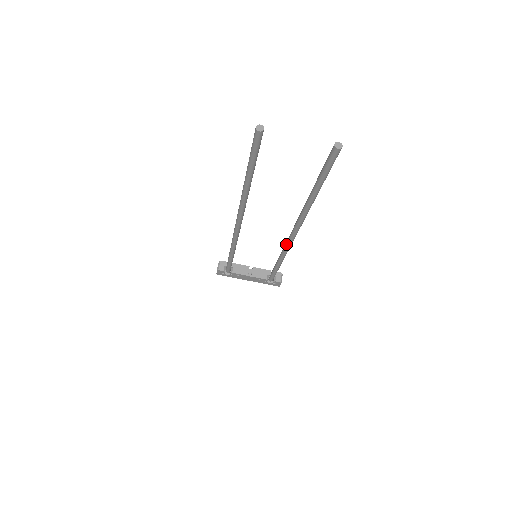
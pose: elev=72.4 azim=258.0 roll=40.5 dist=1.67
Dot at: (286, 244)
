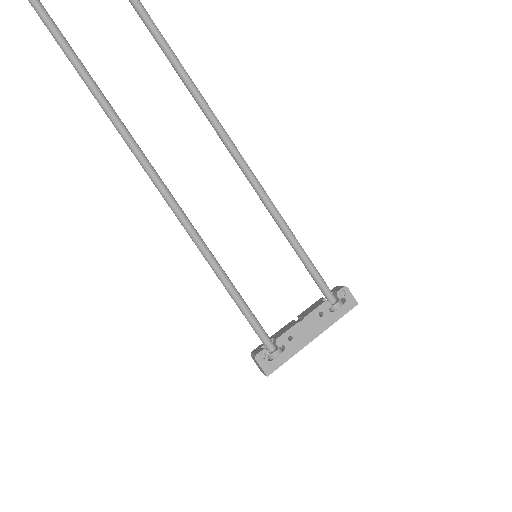
Dot at: (241, 168)
